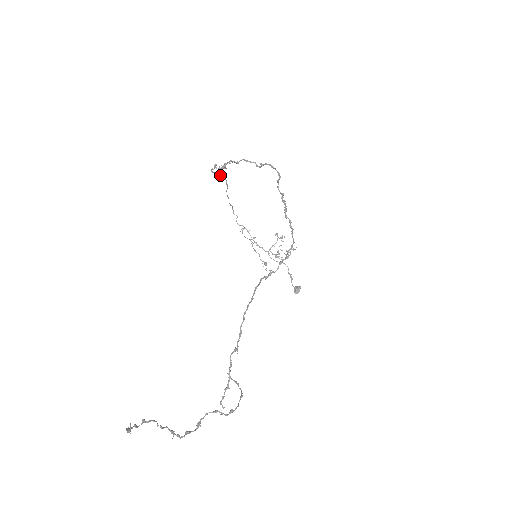
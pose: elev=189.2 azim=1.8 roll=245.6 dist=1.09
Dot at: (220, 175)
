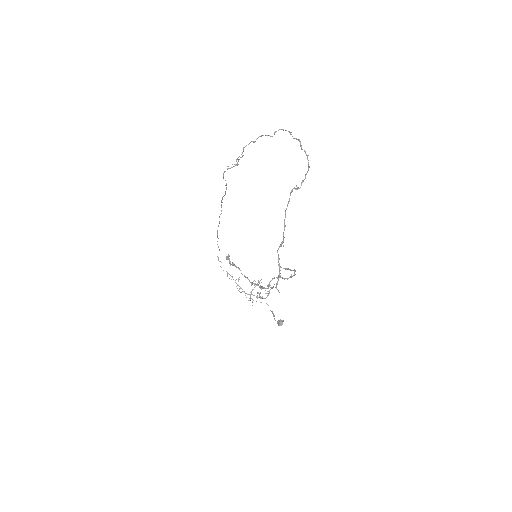
Dot at: (226, 187)
